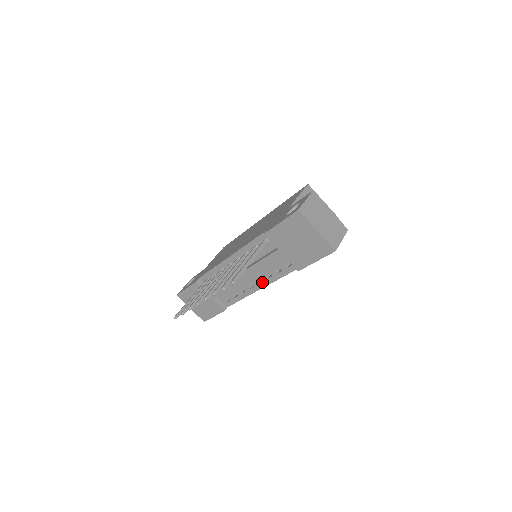
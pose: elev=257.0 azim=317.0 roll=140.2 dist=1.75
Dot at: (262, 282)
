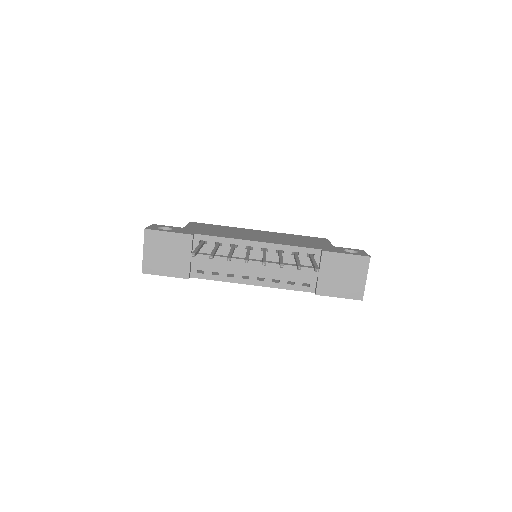
Dot at: (263, 281)
